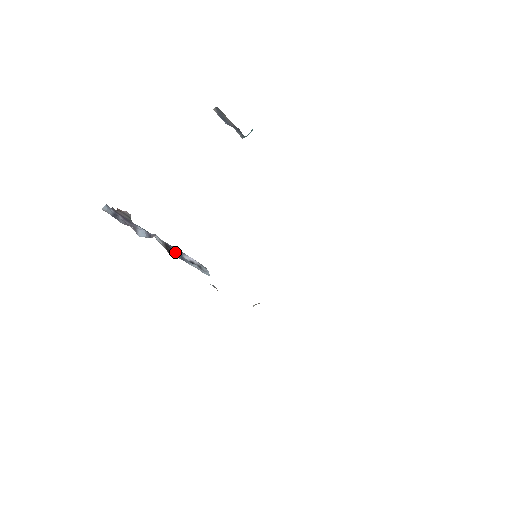
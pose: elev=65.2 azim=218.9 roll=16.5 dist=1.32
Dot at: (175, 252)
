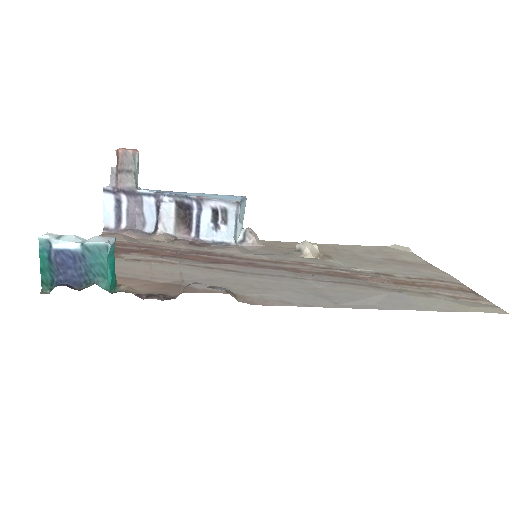
Dot at: (192, 208)
